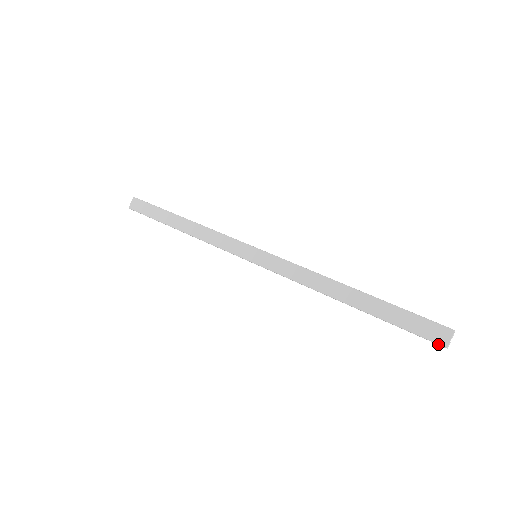
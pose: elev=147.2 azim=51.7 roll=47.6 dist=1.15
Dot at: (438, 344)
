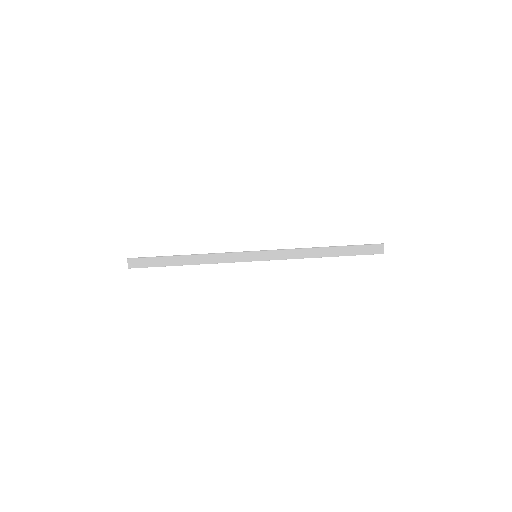
Dot at: occluded
